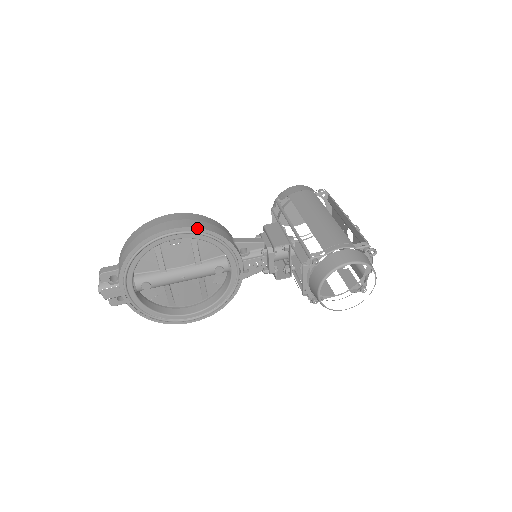
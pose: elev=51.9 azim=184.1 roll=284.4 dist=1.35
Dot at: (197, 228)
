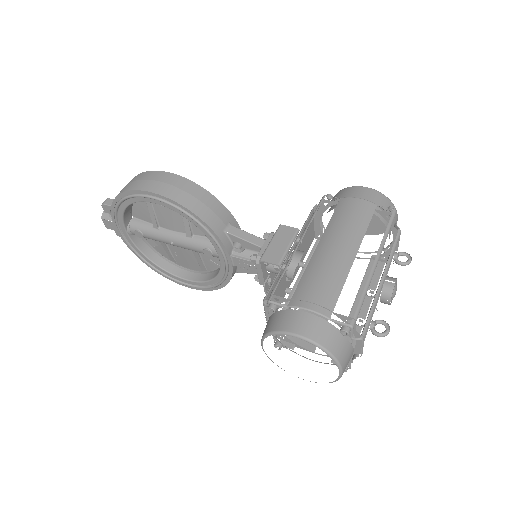
Dot at: (175, 202)
